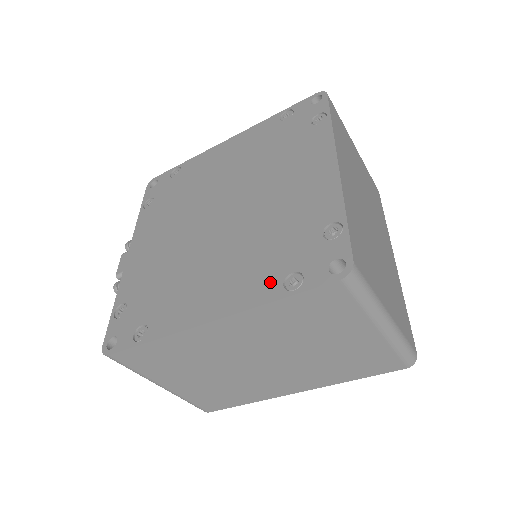
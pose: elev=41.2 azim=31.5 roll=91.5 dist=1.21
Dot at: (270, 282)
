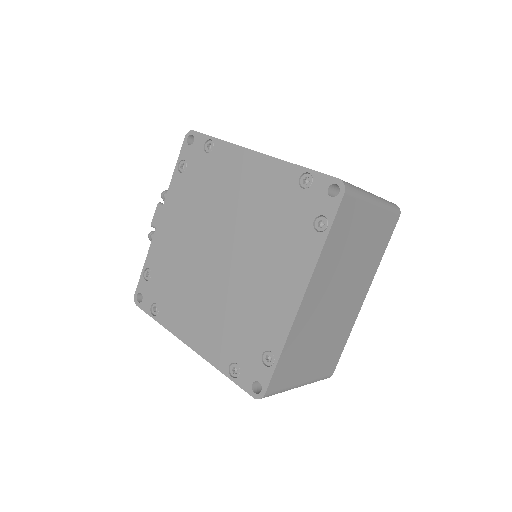
Dot at: (224, 356)
